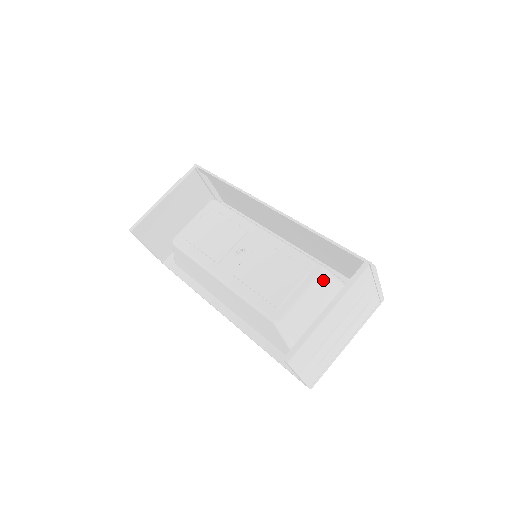
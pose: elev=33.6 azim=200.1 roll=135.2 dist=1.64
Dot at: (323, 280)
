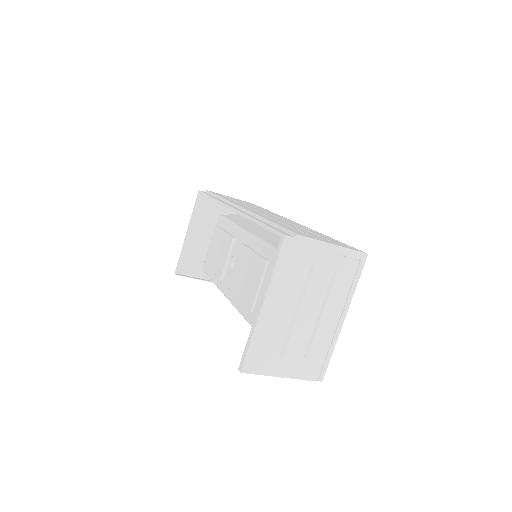
Dot at: occluded
